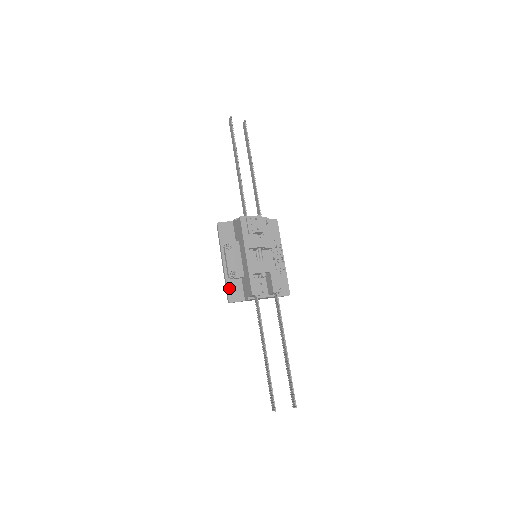
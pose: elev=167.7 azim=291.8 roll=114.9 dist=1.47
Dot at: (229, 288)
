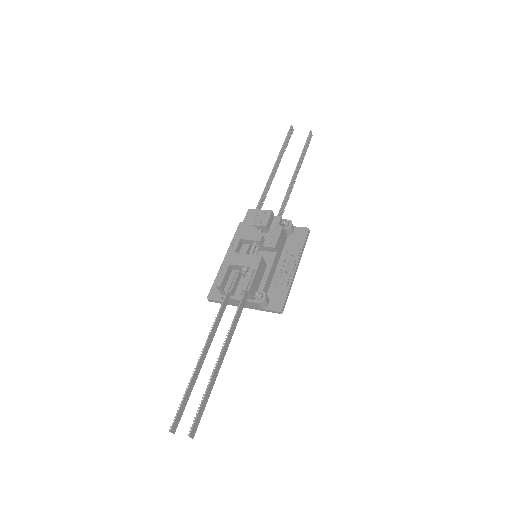
Dot at: occluded
